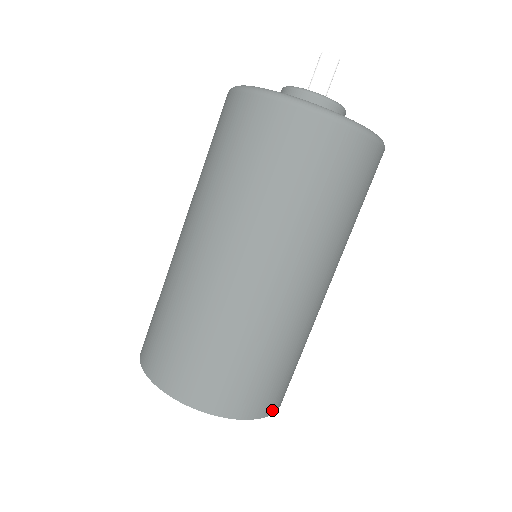
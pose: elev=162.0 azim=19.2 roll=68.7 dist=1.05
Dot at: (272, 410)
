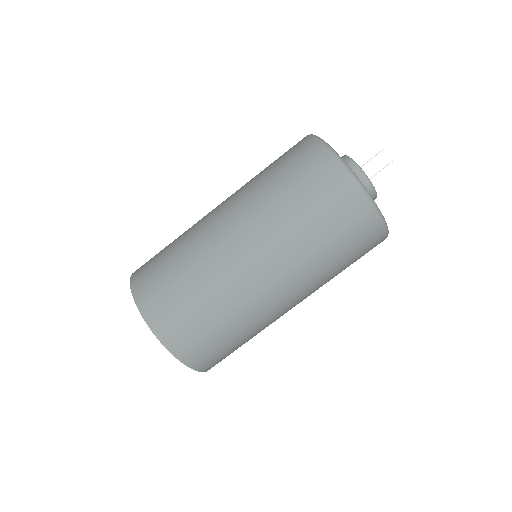
Dot at: (206, 369)
